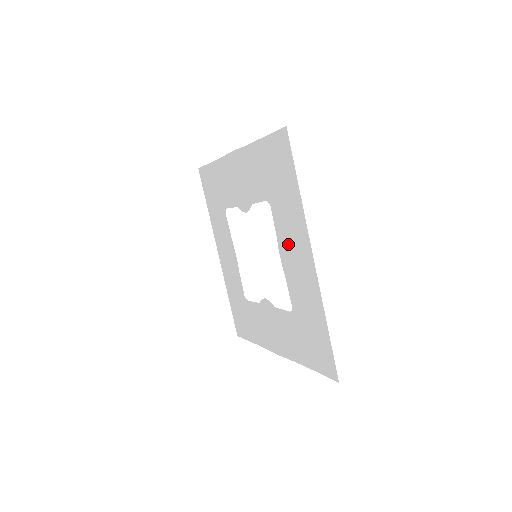
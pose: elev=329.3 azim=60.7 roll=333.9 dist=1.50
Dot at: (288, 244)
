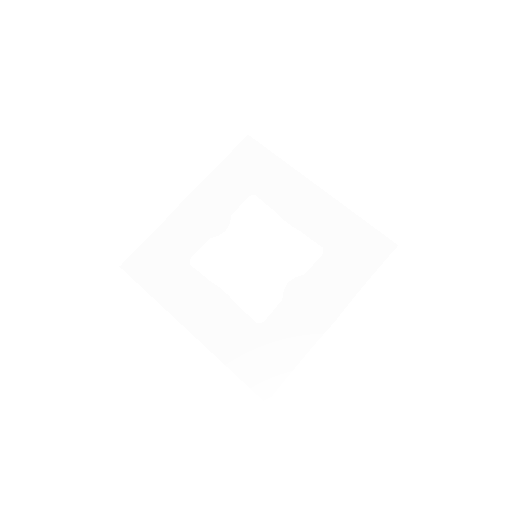
Dot at: (290, 203)
